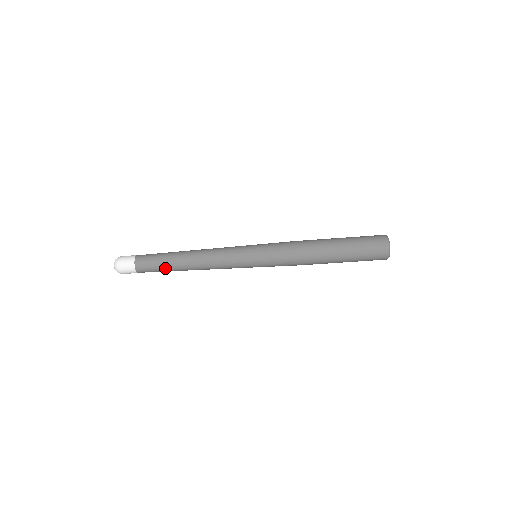
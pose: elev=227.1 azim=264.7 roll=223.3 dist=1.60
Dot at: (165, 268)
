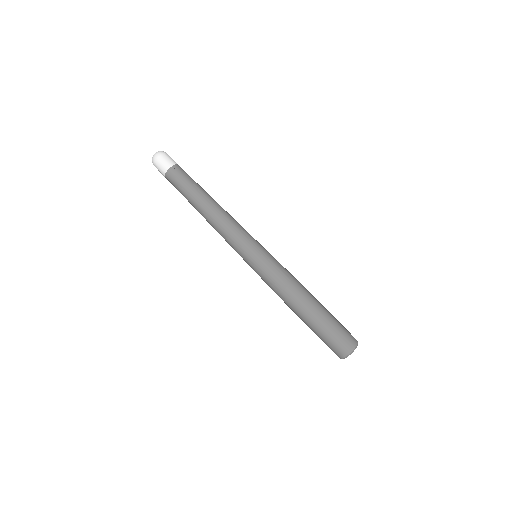
Dot at: (186, 194)
